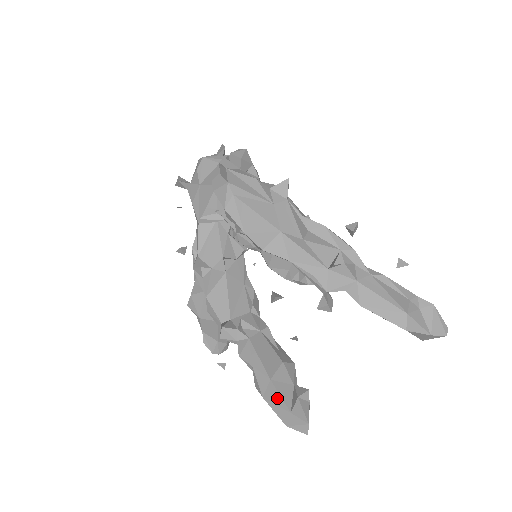
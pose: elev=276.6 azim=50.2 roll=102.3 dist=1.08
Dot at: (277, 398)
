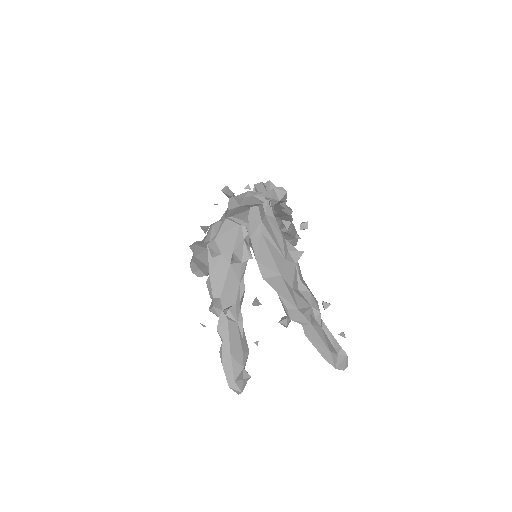
Dot at: (230, 368)
